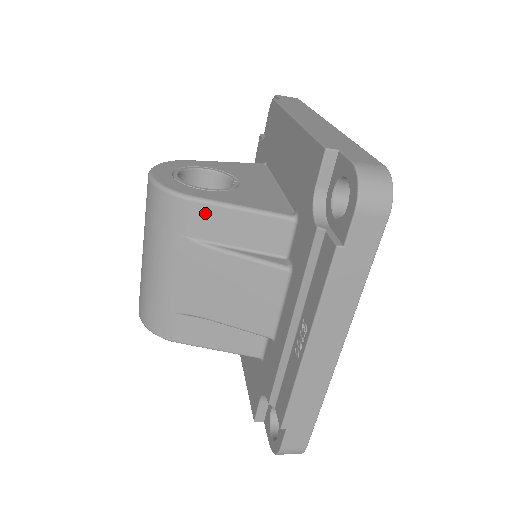
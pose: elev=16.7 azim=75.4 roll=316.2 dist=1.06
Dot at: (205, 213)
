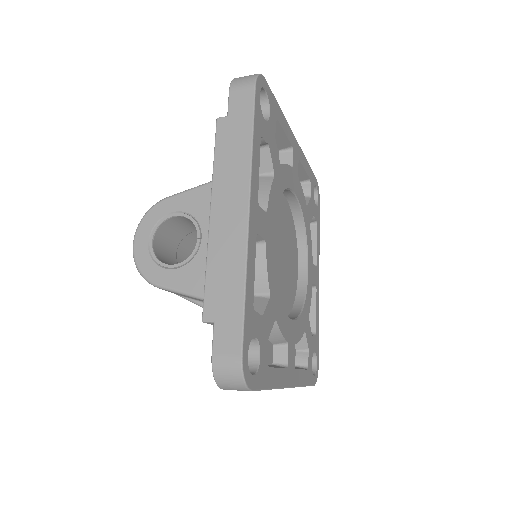
Dot at: (172, 292)
